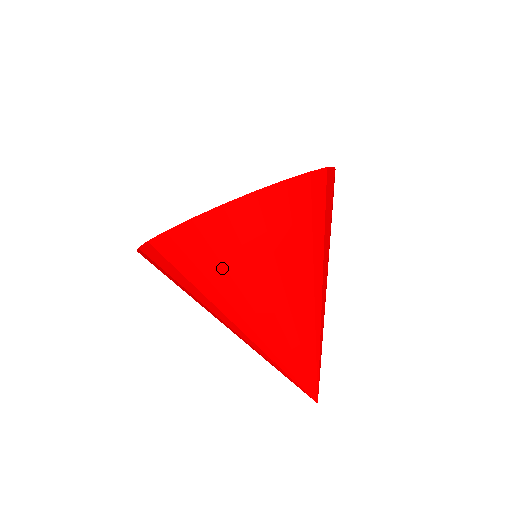
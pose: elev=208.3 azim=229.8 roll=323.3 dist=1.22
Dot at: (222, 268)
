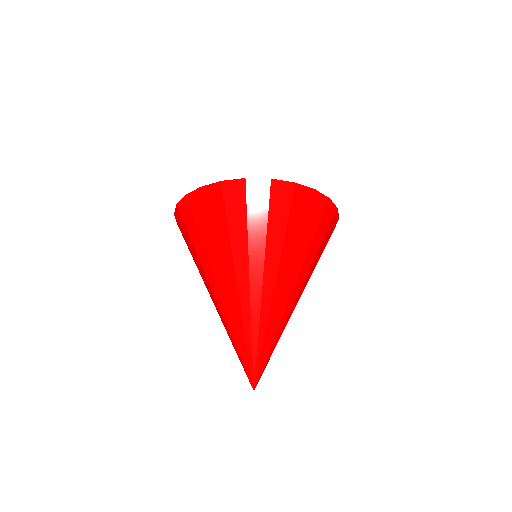
Dot at: (284, 228)
